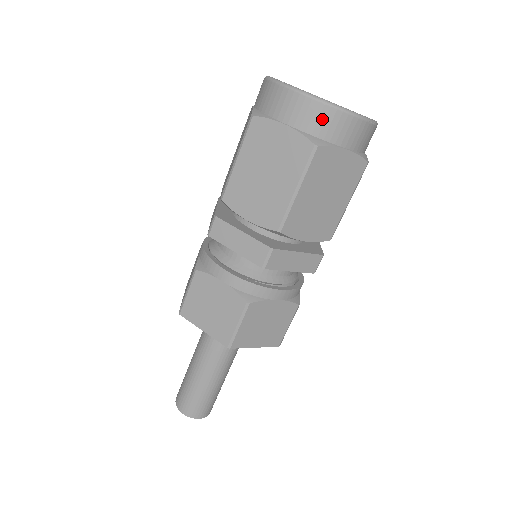
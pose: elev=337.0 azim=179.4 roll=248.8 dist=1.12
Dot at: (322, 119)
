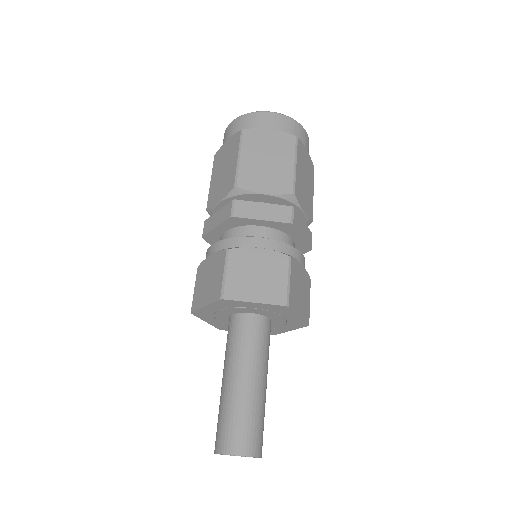
Dot at: (245, 122)
